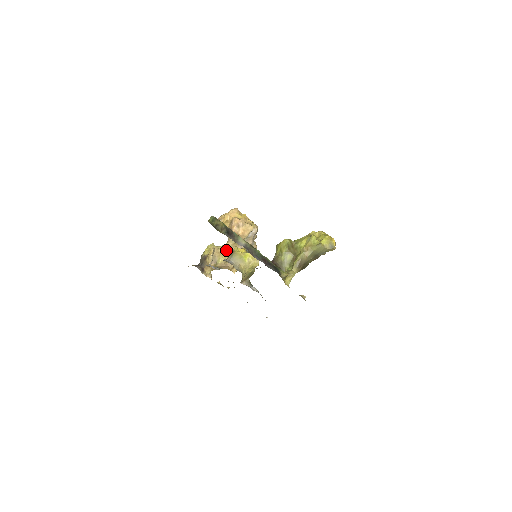
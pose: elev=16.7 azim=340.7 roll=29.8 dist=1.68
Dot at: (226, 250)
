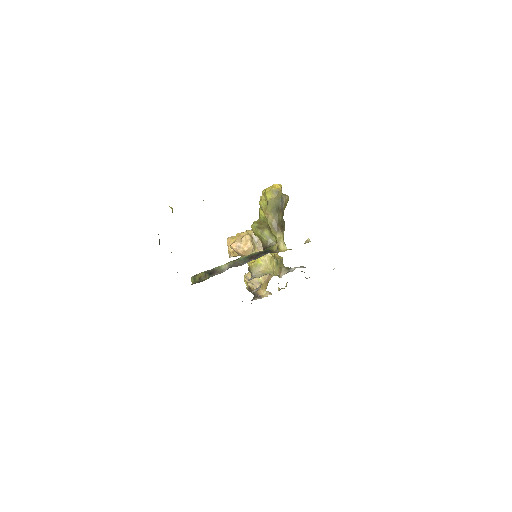
Dot at: occluded
